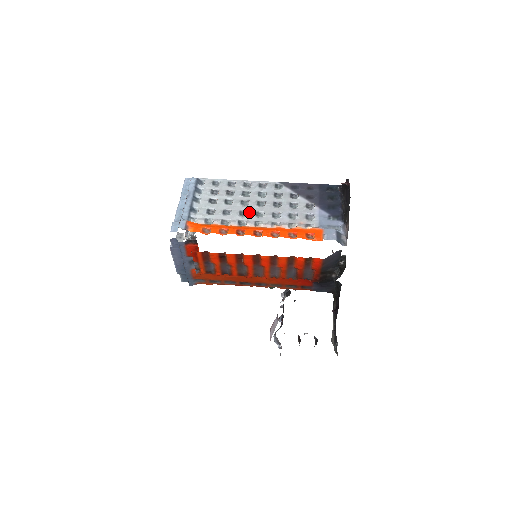
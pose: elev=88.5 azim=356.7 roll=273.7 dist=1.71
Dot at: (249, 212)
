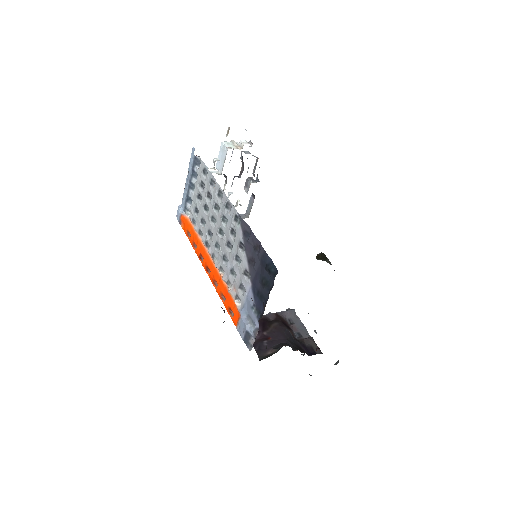
Dot at: (212, 237)
